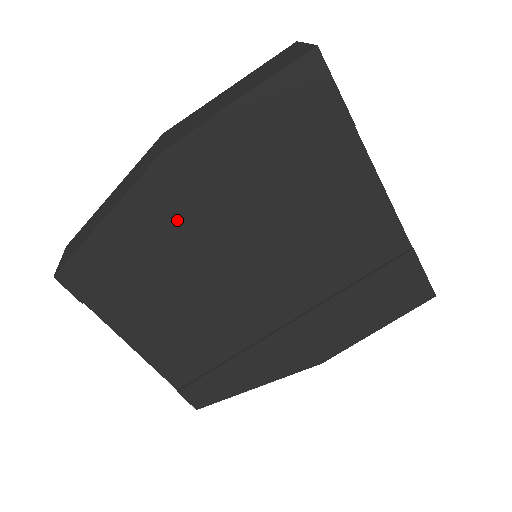
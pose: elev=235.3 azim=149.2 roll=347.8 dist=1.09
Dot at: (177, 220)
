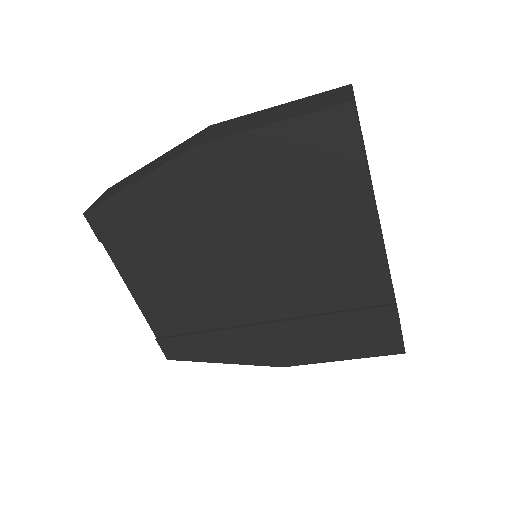
Dot at: (191, 205)
